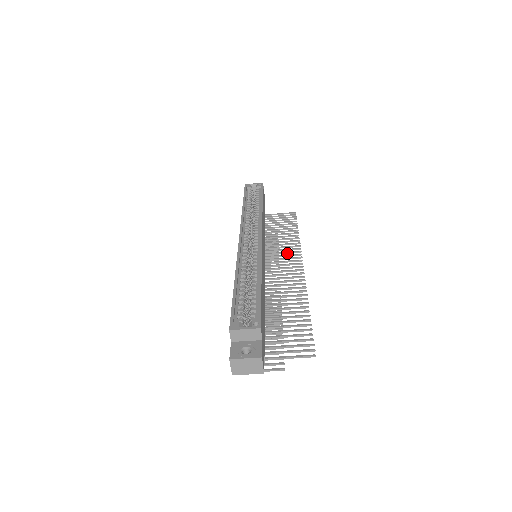
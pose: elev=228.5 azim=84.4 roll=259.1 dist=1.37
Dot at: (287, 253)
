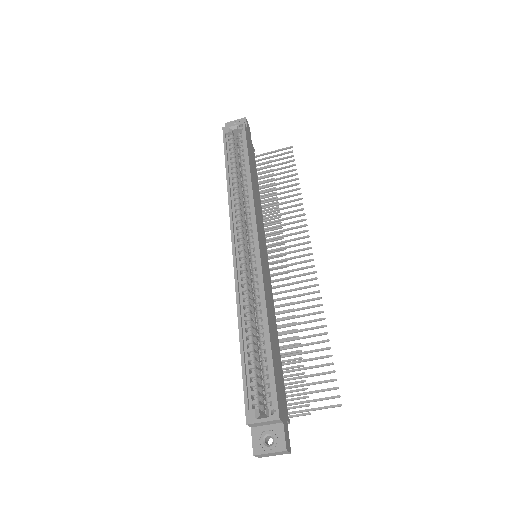
Dot at: (291, 229)
